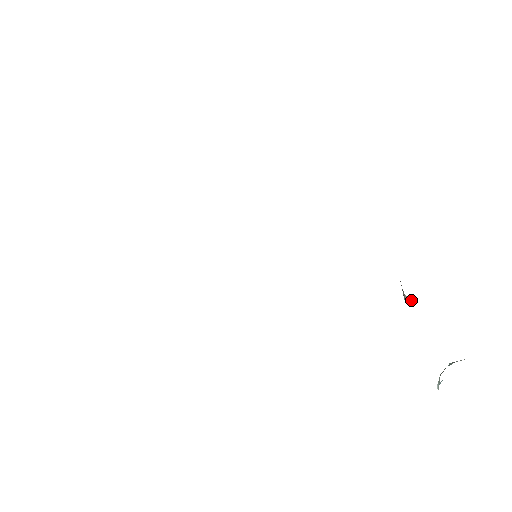
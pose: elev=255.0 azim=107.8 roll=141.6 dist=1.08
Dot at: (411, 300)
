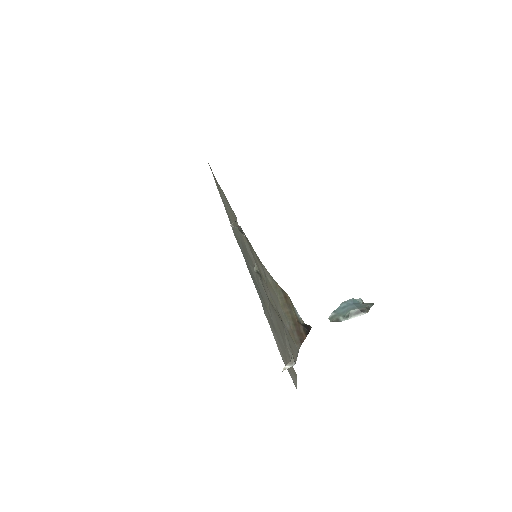
Dot at: (292, 365)
